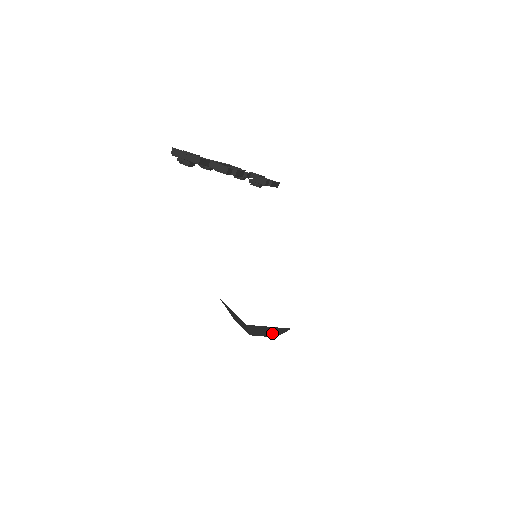
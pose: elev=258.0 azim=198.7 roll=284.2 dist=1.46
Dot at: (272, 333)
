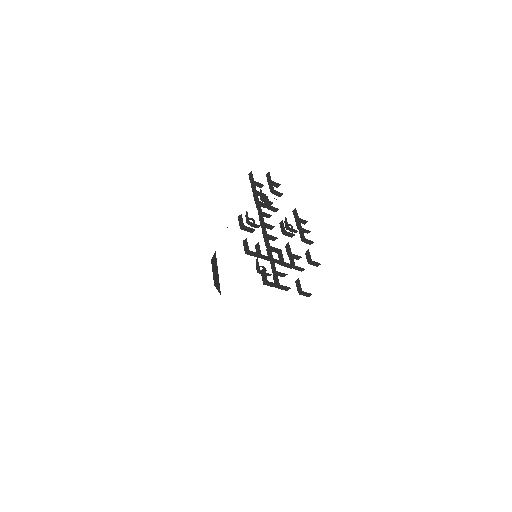
Dot at: occluded
